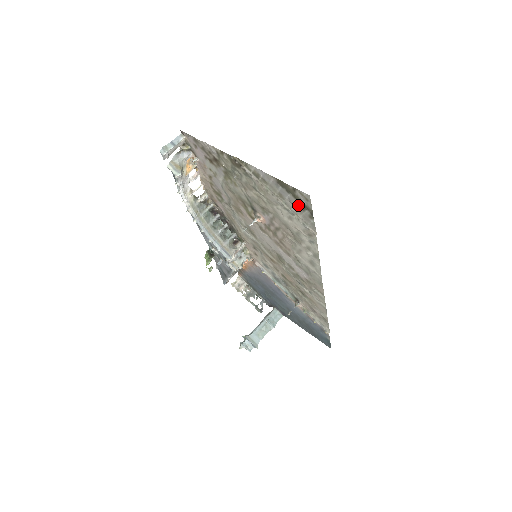
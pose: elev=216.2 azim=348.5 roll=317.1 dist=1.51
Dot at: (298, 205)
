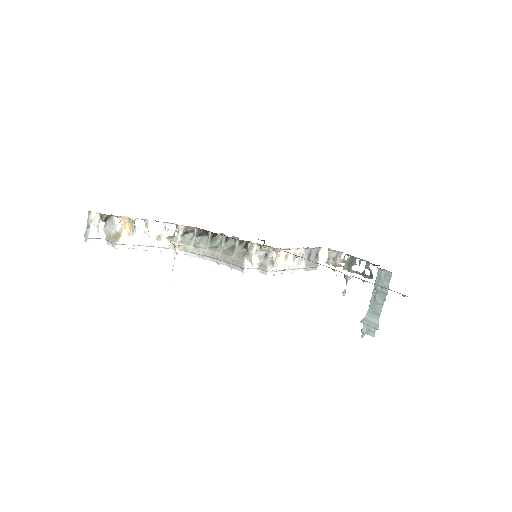
Dot at: occluded
